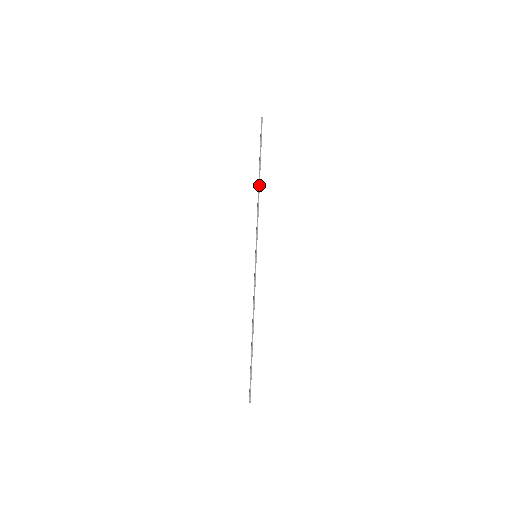
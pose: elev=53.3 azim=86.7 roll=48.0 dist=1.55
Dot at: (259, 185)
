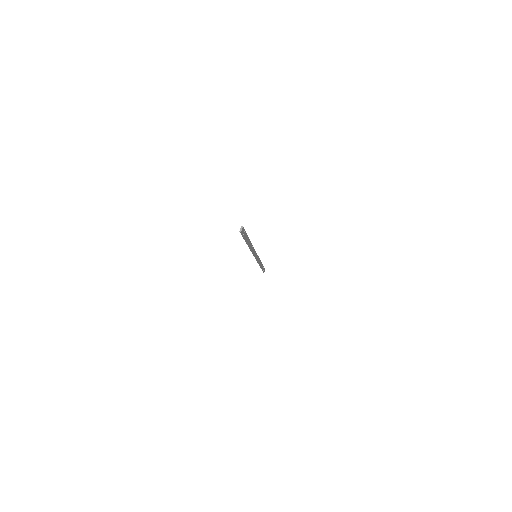
Dot at: (261, 263)
